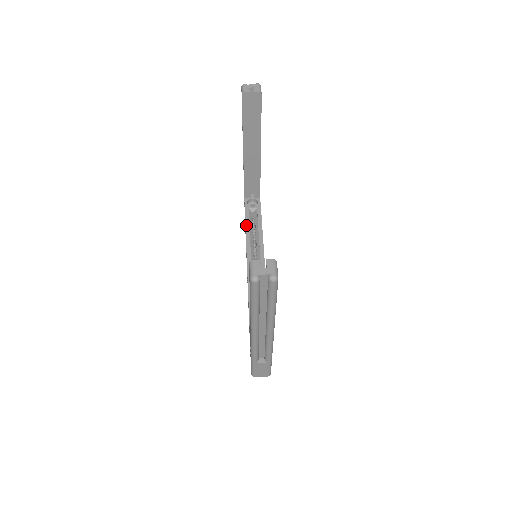
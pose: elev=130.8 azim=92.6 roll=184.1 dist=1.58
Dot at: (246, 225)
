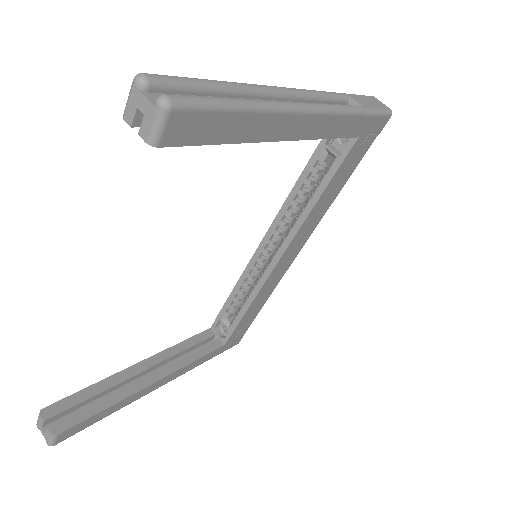
Dot at: (299, 179)
